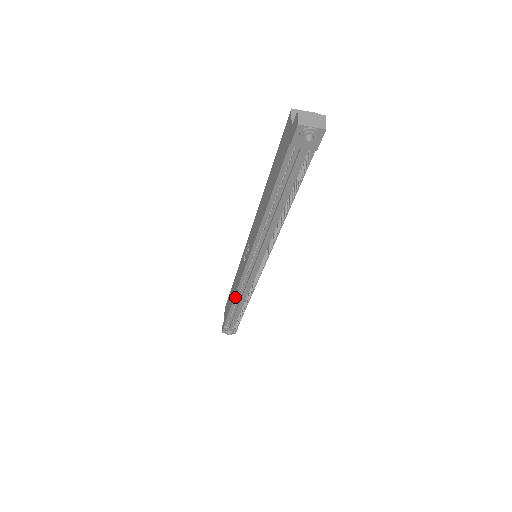
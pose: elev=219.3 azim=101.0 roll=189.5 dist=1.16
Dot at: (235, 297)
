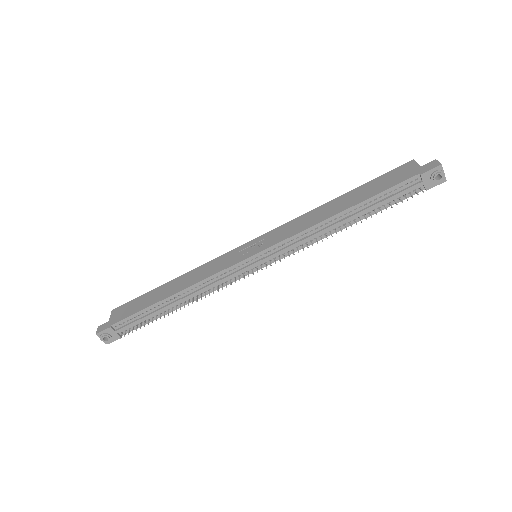
Dot at: (186, 289)
